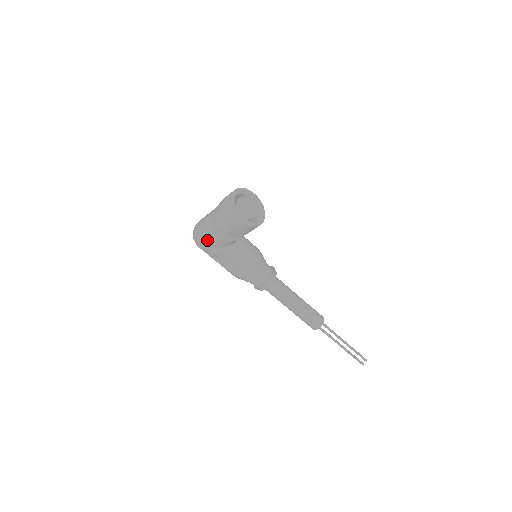
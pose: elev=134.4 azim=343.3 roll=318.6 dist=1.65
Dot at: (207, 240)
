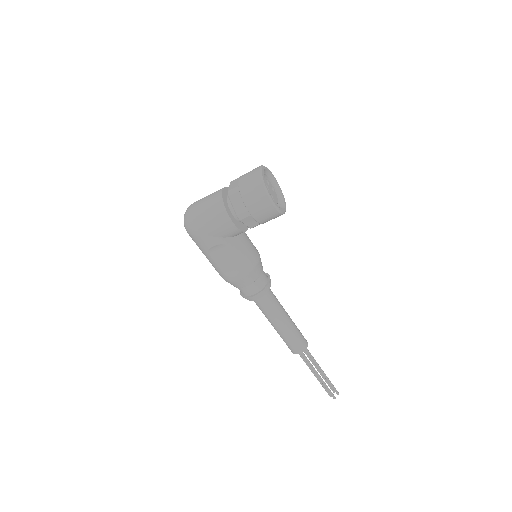
Dot at: (210, 225)
